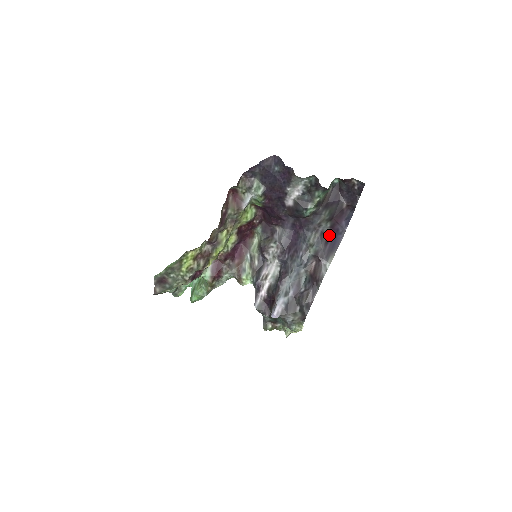
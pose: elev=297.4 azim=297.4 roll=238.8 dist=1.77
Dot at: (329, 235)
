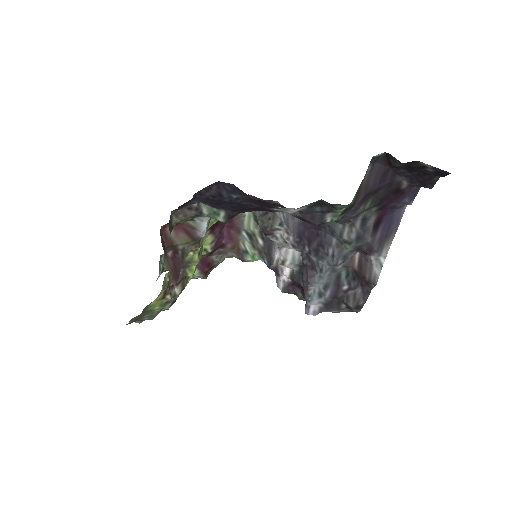
Dot at: (378, 219)
